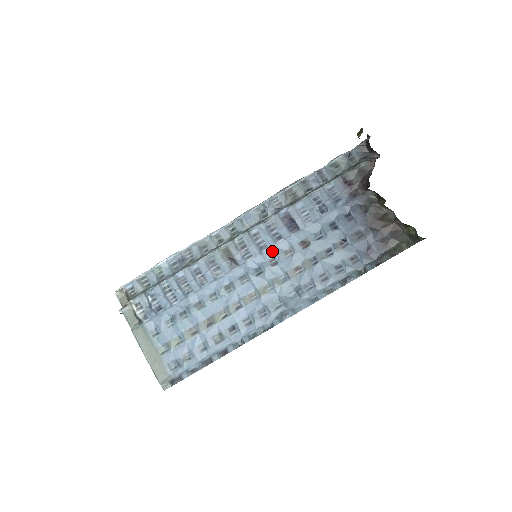
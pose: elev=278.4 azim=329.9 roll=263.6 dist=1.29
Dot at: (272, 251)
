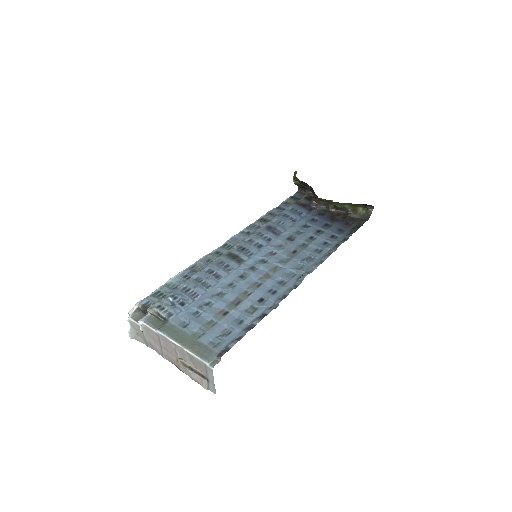
Dot at: (268, 248)
